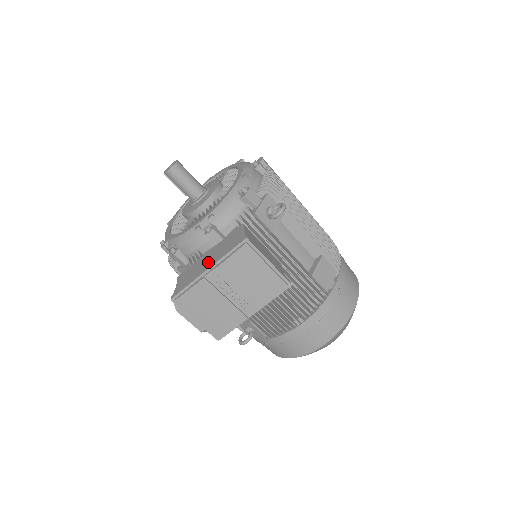
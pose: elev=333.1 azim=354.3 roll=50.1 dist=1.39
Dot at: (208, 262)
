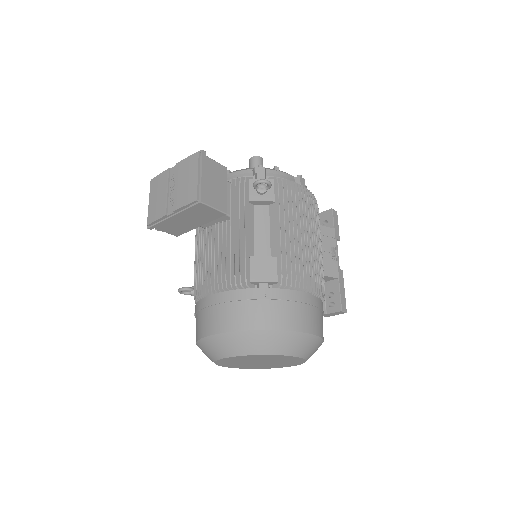
Dot at: occluded
